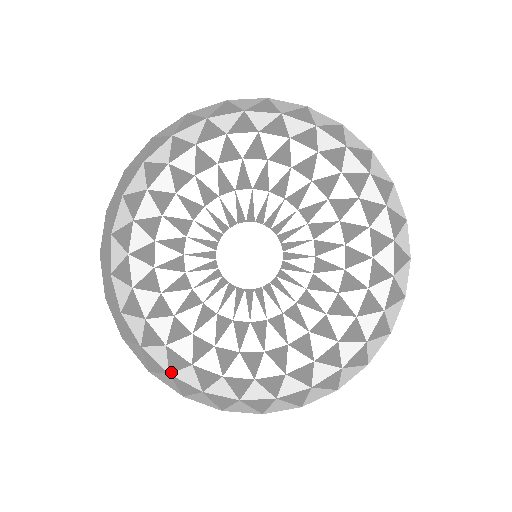
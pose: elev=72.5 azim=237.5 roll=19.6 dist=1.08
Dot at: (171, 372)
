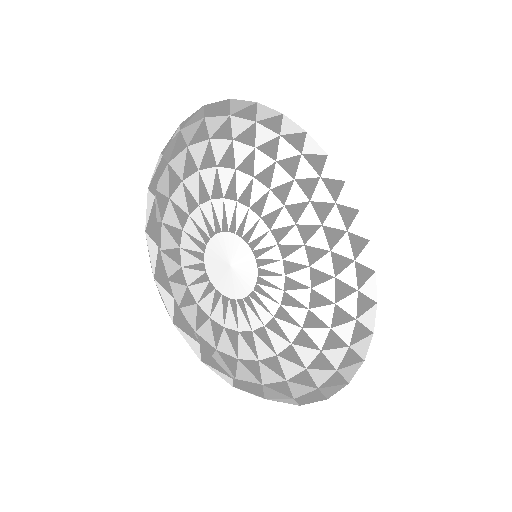
Dot at: (174, 324)
